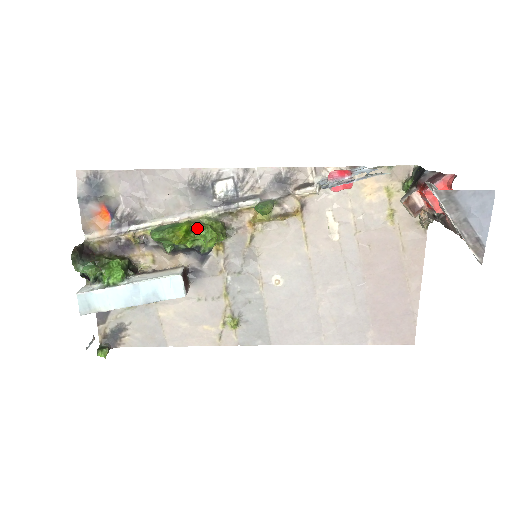
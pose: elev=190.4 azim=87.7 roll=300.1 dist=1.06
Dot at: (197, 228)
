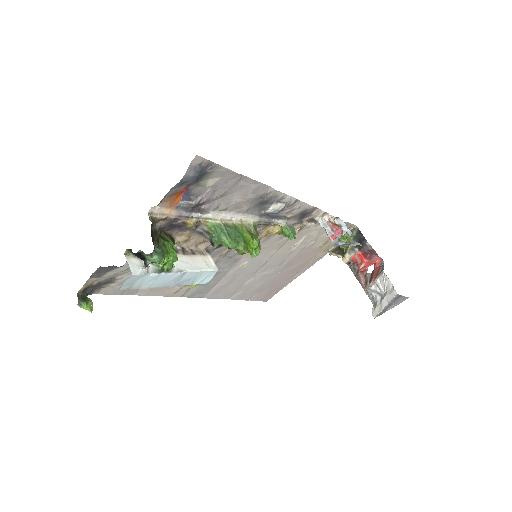
Dot at: (253, 241)
